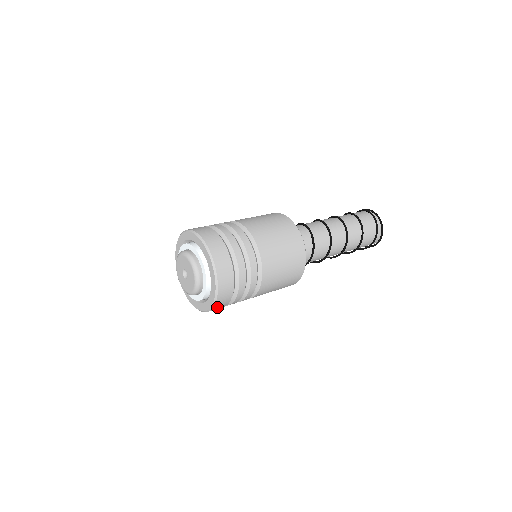
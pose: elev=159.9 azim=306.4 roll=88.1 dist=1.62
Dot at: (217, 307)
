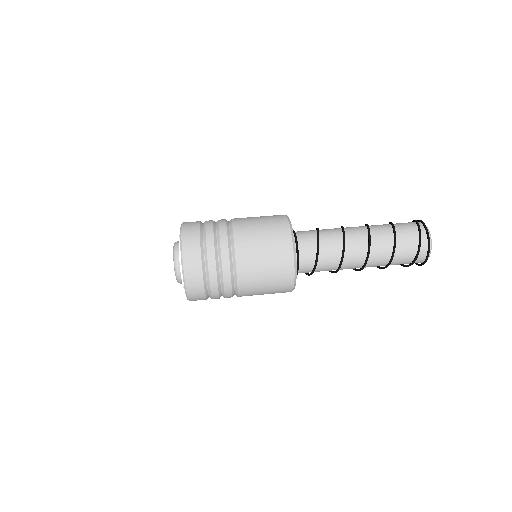
Dot at: (194, 296)
